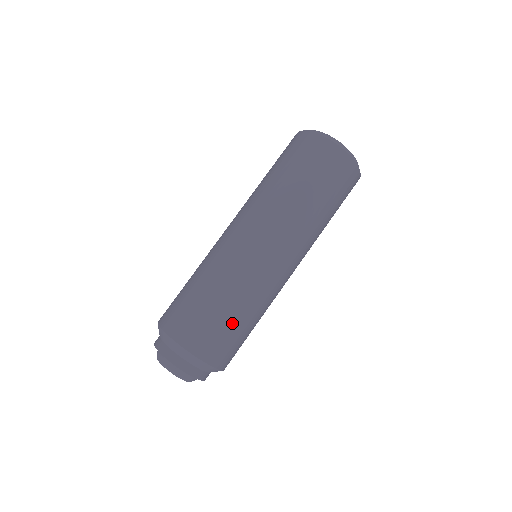
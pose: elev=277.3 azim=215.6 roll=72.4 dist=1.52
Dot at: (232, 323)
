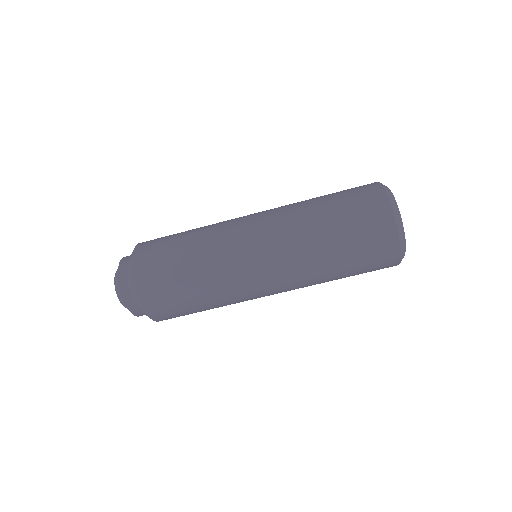
Dot at: occluded
